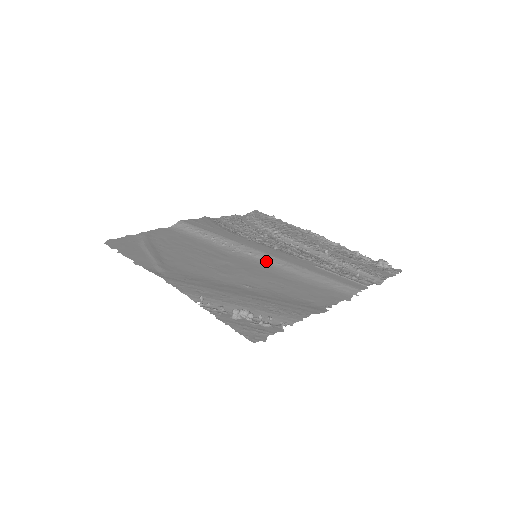
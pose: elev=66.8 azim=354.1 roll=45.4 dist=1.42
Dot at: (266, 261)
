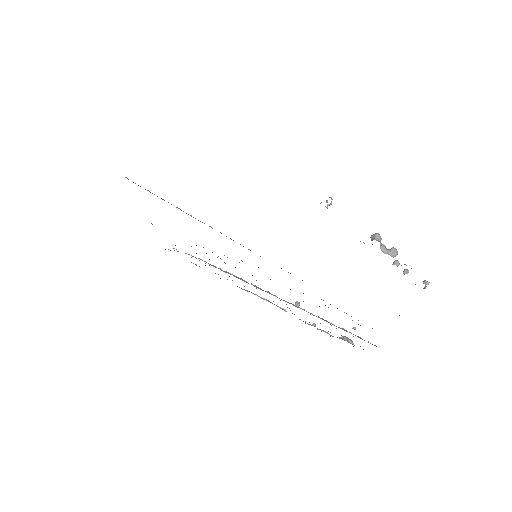
Dot at: occluded
